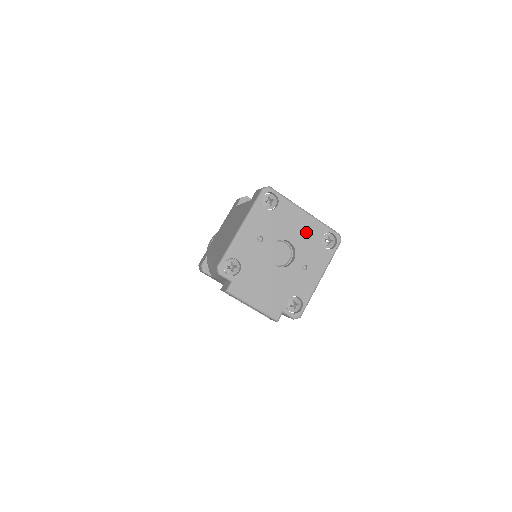
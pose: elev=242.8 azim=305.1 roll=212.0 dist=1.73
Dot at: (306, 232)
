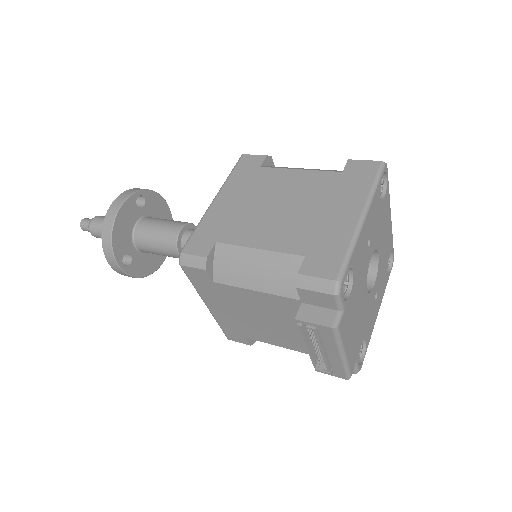
Dot at: (386, 245)
